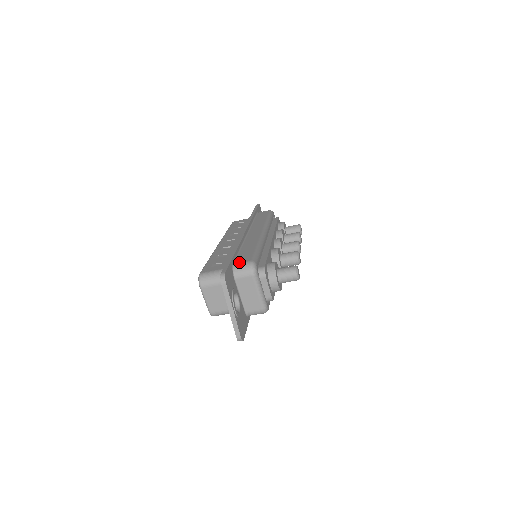
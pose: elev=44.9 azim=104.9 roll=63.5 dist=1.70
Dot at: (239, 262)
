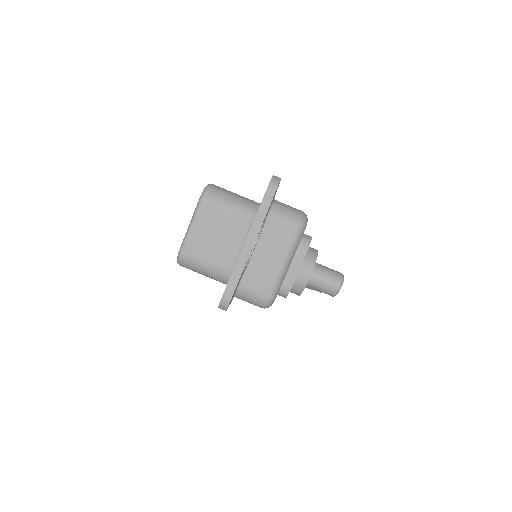
Dot at: occluded
